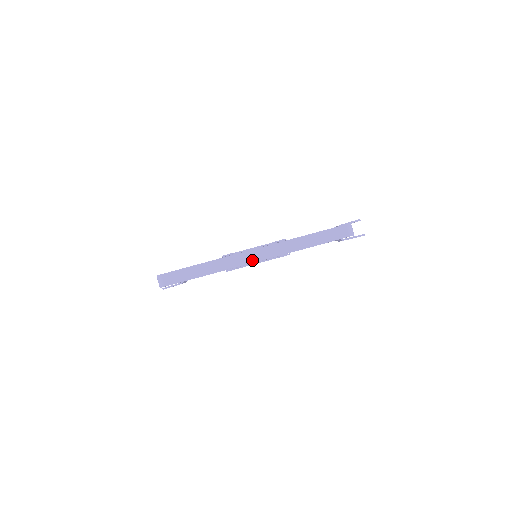
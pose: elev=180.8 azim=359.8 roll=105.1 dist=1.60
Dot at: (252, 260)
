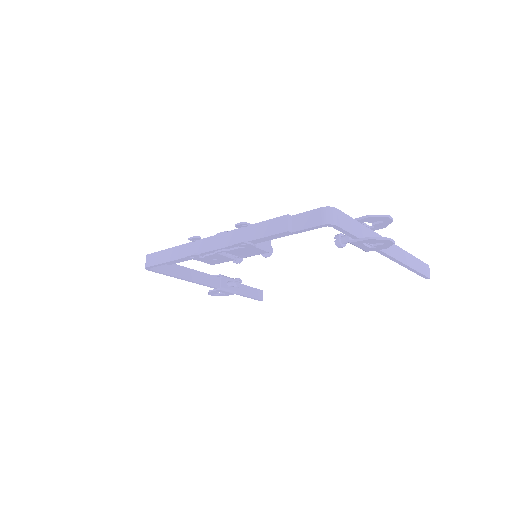
Dot at: (214, 247)
